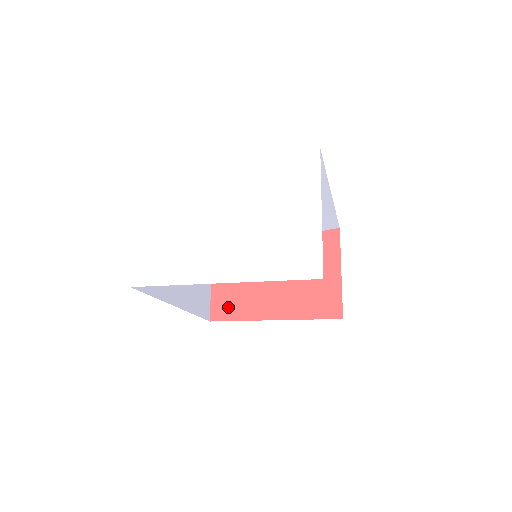
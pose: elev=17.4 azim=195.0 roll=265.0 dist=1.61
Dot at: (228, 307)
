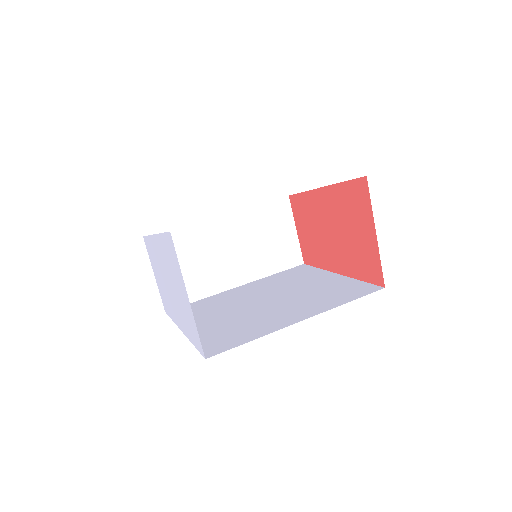
Dot at: (310, 253)
